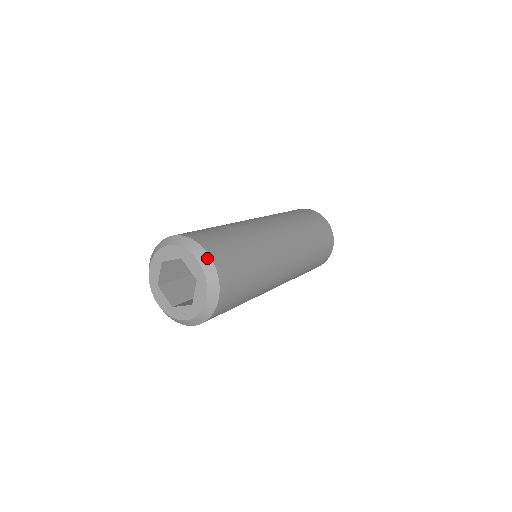
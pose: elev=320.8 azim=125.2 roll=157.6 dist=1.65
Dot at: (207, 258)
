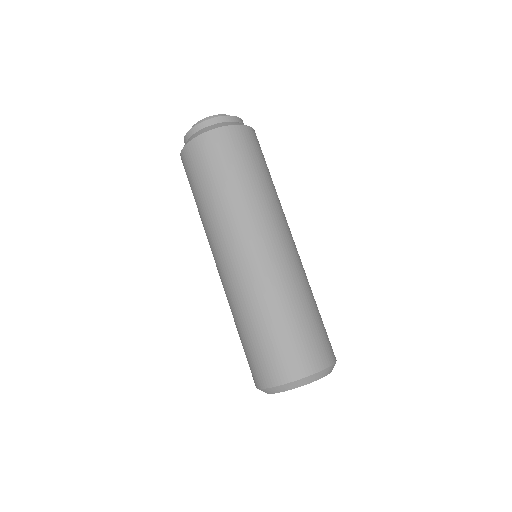
Dot at: (321, 373)
